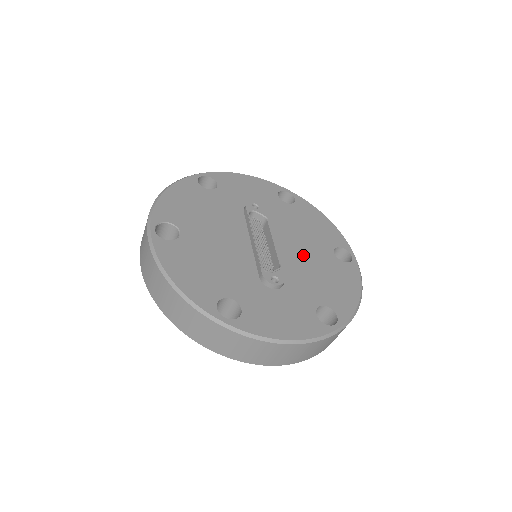
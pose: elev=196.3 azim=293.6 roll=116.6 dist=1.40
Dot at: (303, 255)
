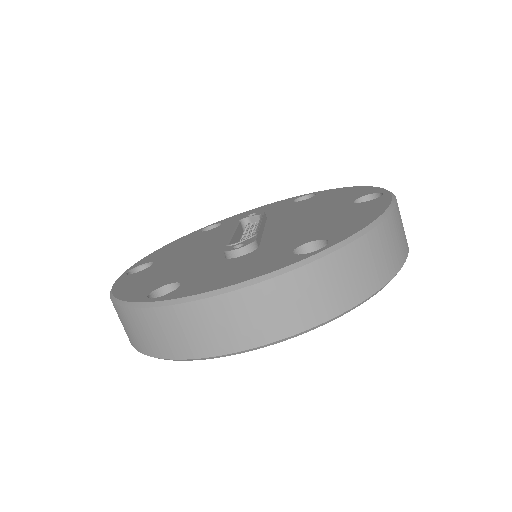
Dot at: (302, 221)
